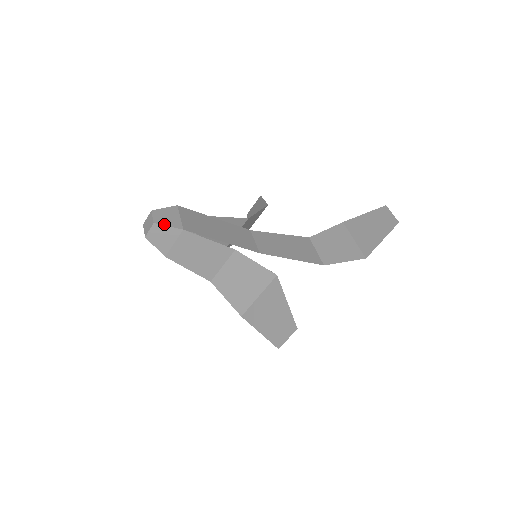
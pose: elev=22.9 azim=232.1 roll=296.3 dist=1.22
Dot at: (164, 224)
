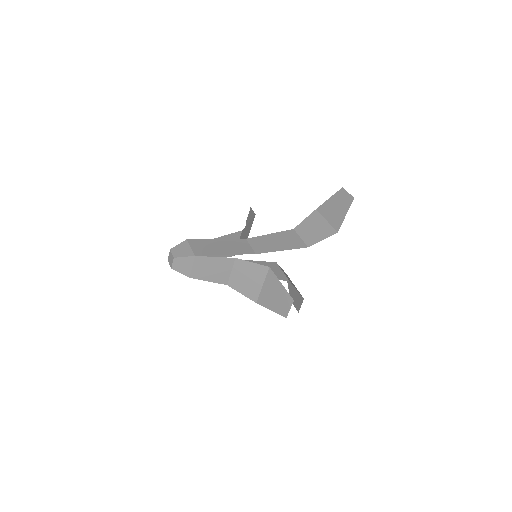
Dot at: (181, 256)
